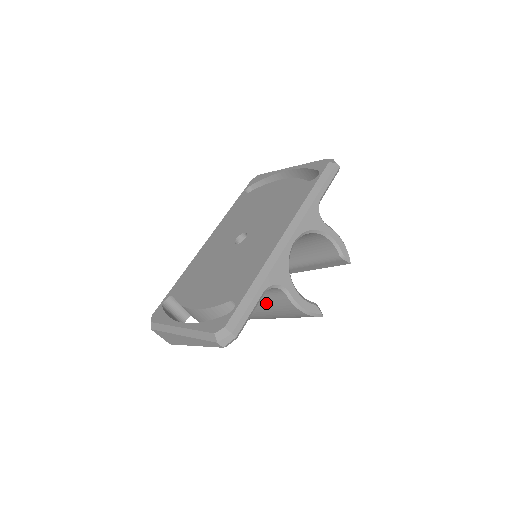
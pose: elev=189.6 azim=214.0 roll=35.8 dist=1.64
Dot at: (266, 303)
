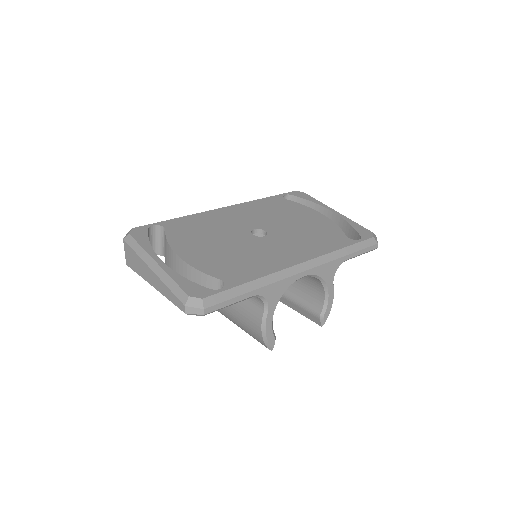
Dot at: occluded
